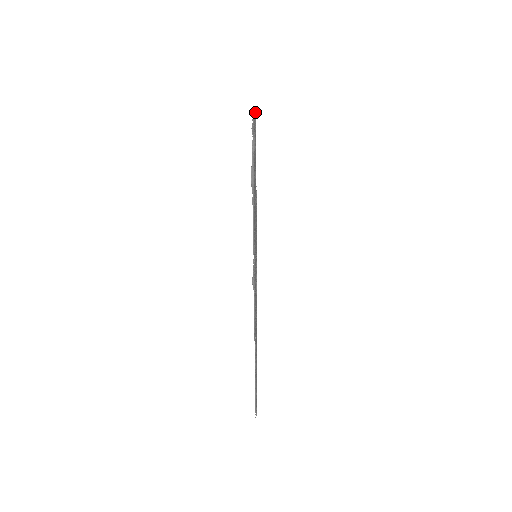
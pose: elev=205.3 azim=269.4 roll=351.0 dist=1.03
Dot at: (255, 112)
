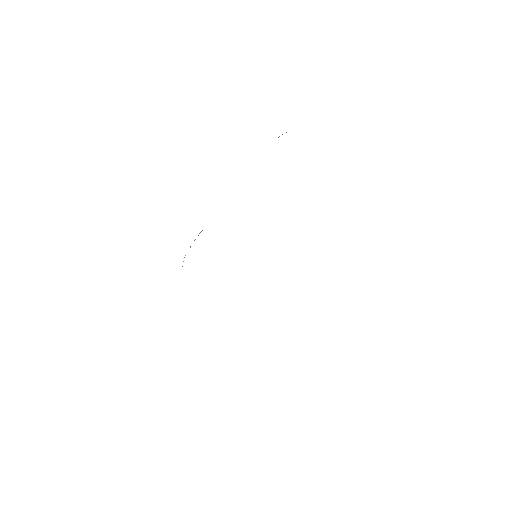
Dot at: occluded
